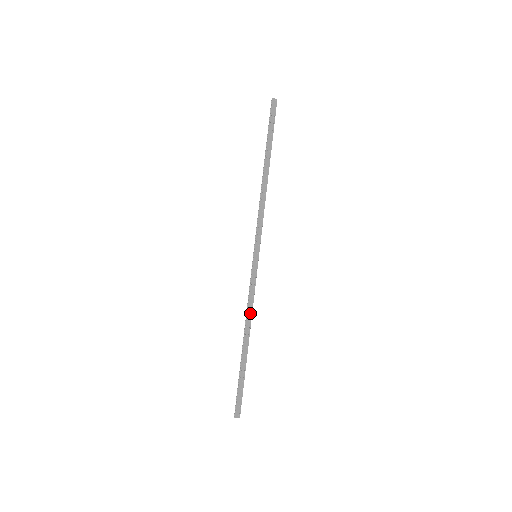
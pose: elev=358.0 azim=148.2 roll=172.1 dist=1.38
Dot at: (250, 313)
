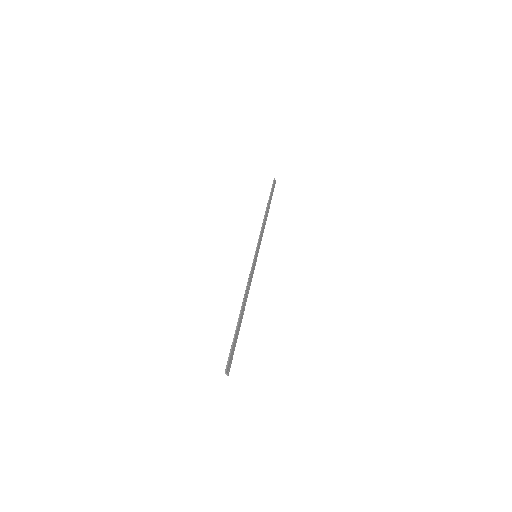
Dot at: (248, 292)
